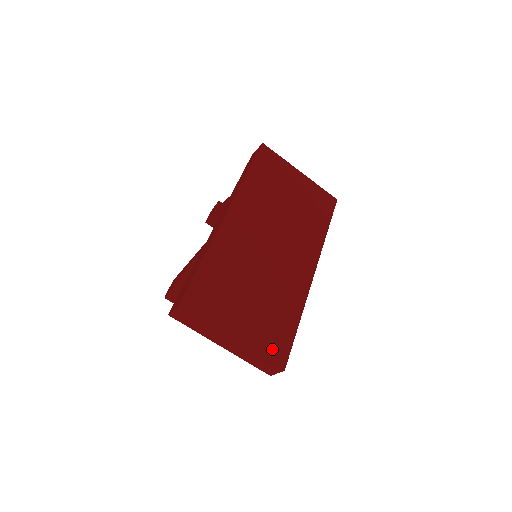
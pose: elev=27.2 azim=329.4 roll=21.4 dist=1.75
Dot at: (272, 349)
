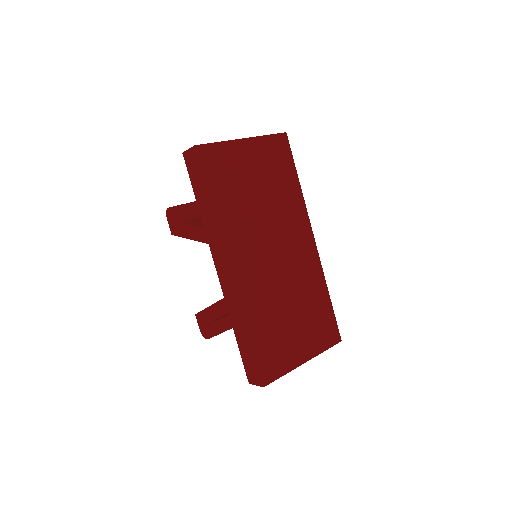
Dot at: (327, 337)
